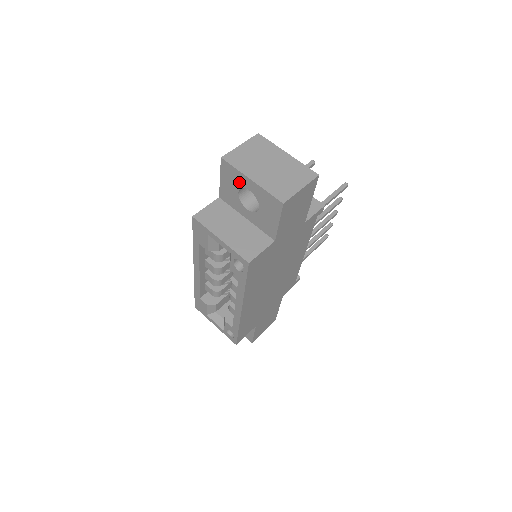
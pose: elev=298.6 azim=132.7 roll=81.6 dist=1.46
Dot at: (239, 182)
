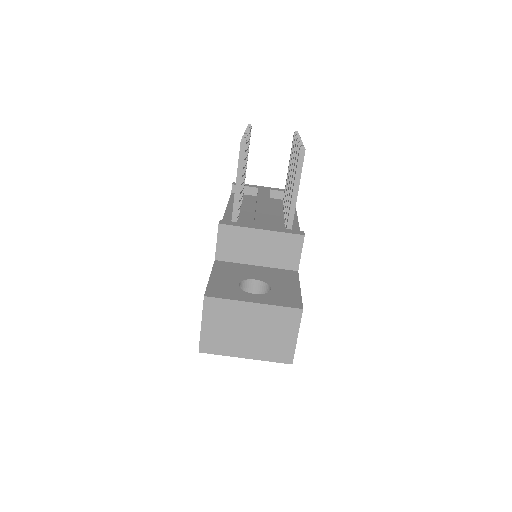
Dot at: occluded
